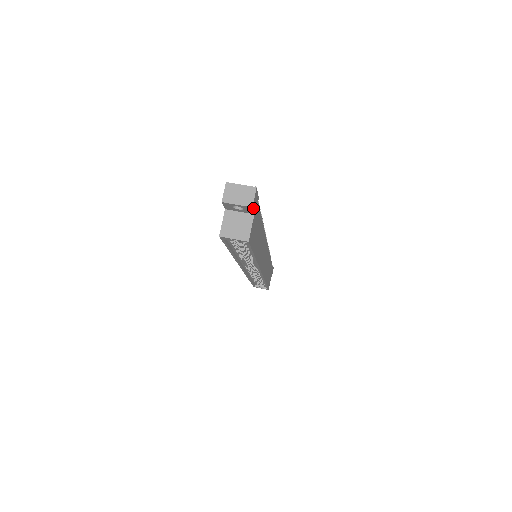
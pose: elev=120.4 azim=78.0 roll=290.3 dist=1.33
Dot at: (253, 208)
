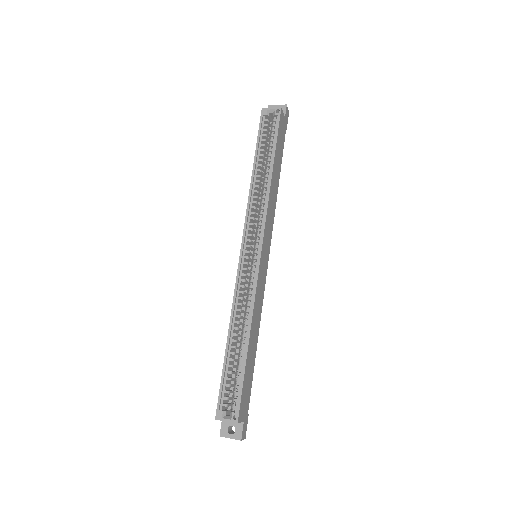
Dot at: (286, 110)
